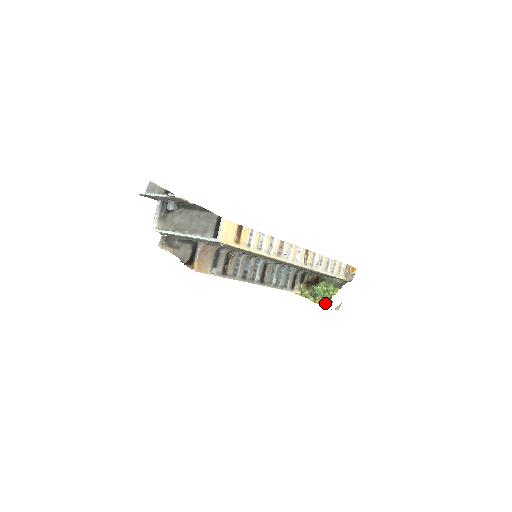
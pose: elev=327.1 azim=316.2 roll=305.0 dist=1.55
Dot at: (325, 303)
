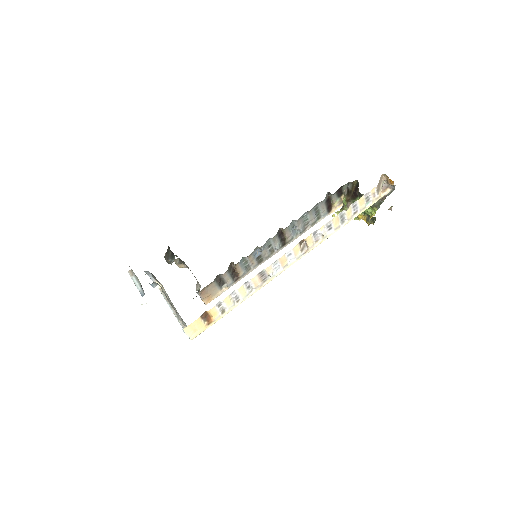
Dot at: (368, 220)
